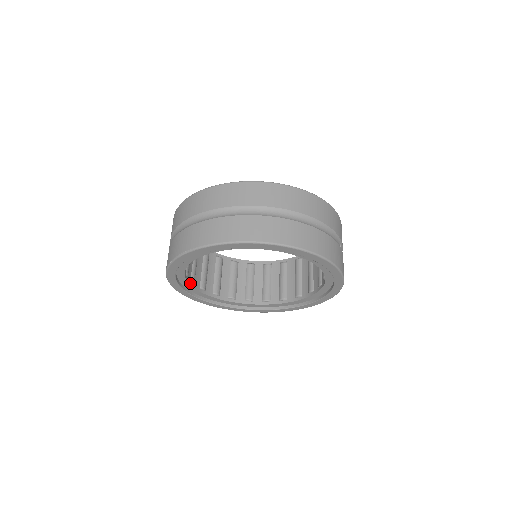
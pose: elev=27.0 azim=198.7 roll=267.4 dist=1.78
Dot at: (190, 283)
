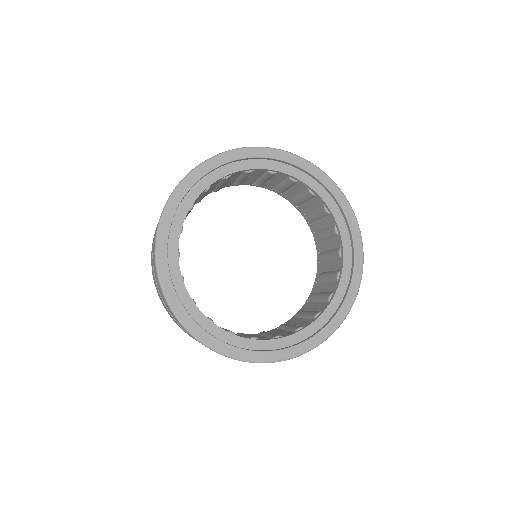
Dot at: (206, 317)
